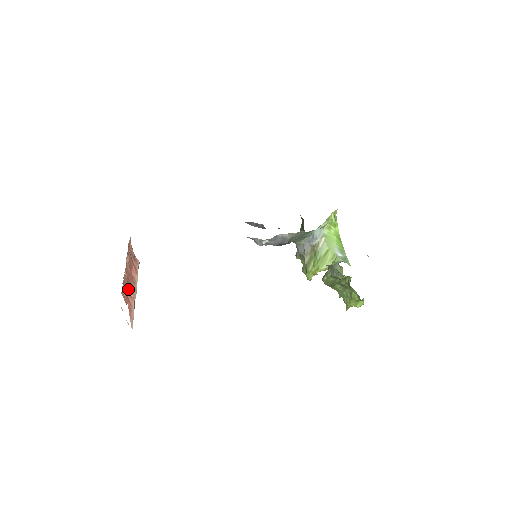
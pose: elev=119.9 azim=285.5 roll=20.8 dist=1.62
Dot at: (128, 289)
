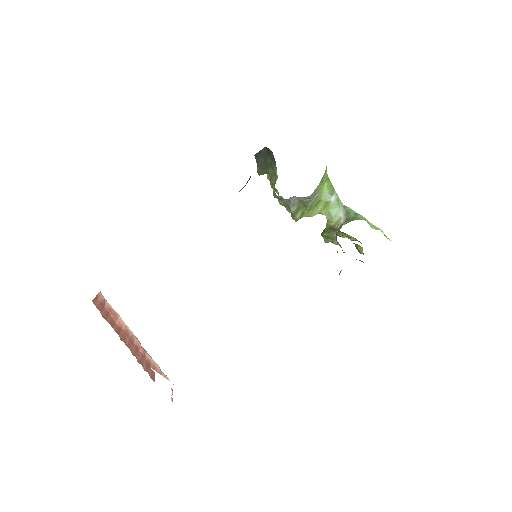
Dot at: (138, 354)
